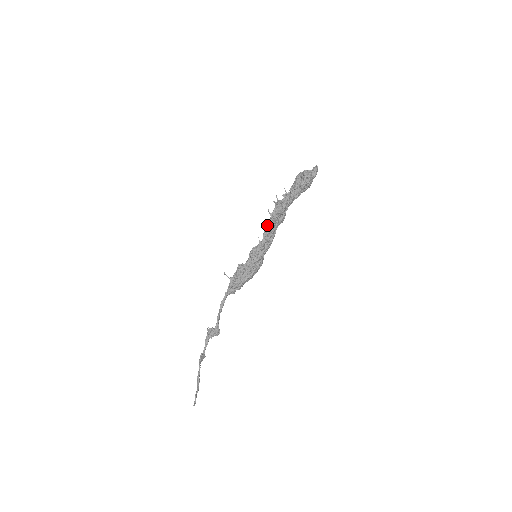
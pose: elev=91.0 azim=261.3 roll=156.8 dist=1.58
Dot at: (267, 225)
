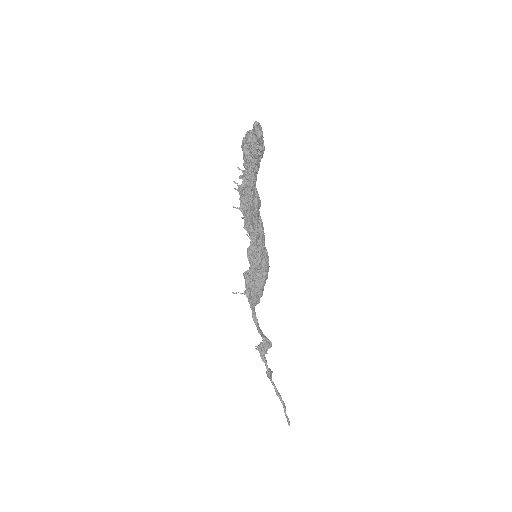
Dot at: (244, 221)
